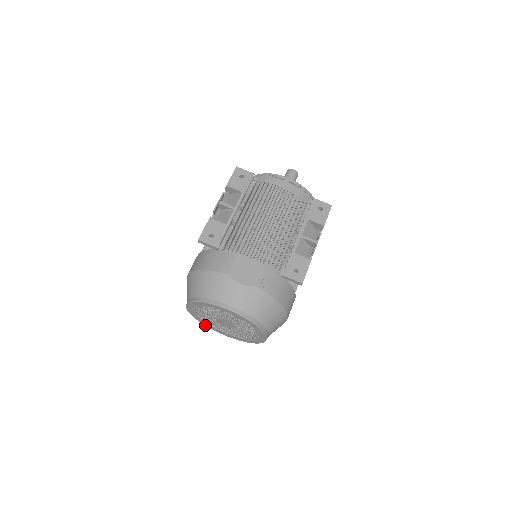
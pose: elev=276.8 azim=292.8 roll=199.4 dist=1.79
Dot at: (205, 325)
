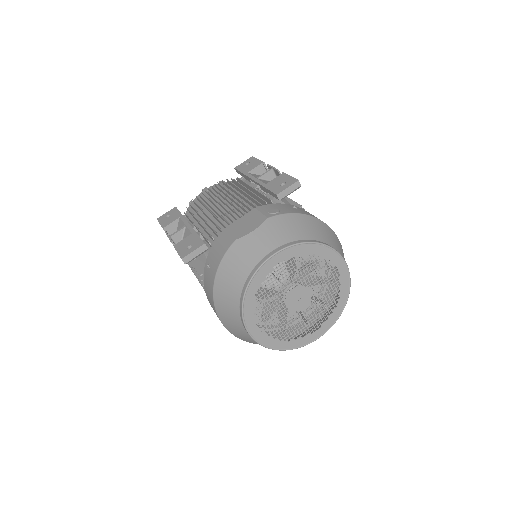
Dot at: occluded
